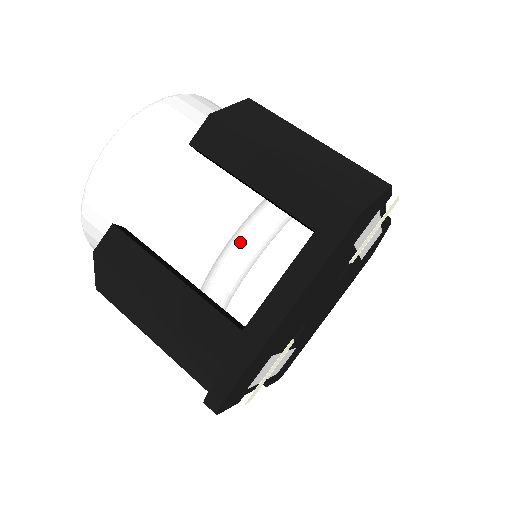
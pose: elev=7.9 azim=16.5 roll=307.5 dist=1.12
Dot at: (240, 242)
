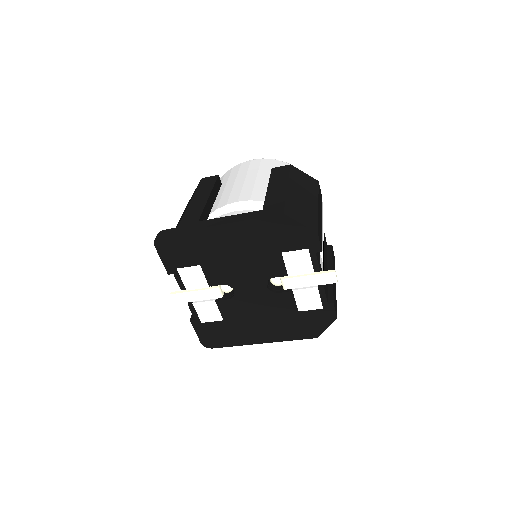
Dot at: (243, 209)
